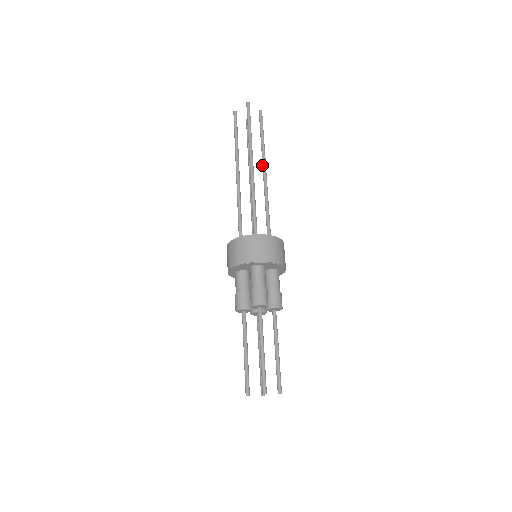
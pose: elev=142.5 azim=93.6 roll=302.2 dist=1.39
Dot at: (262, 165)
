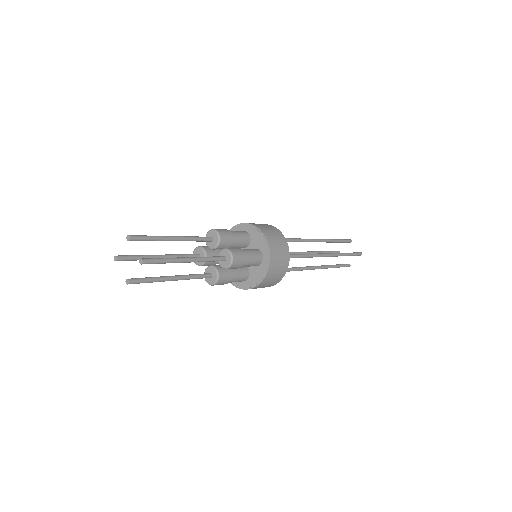
Dot at: occluded
